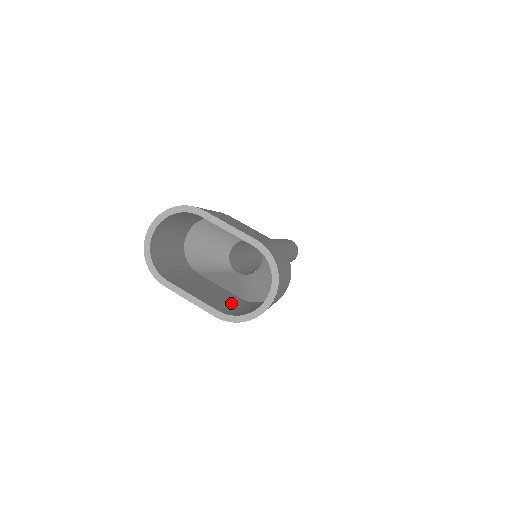
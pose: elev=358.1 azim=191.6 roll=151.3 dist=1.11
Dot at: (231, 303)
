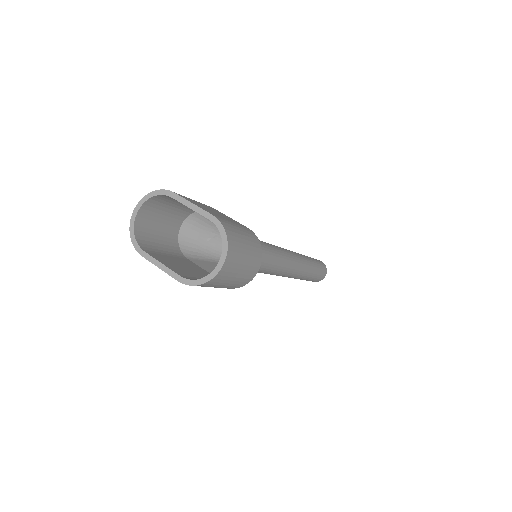
Dot at: occluded
